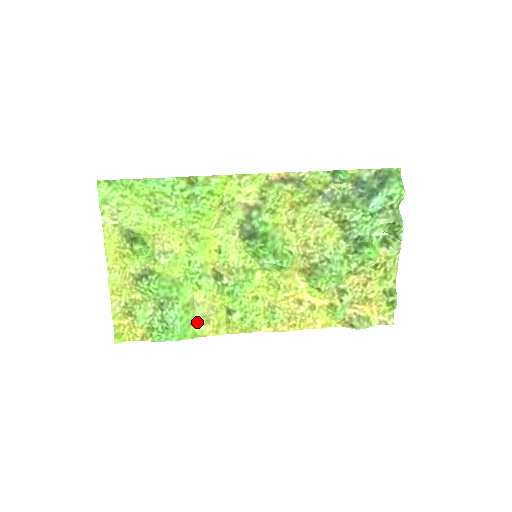
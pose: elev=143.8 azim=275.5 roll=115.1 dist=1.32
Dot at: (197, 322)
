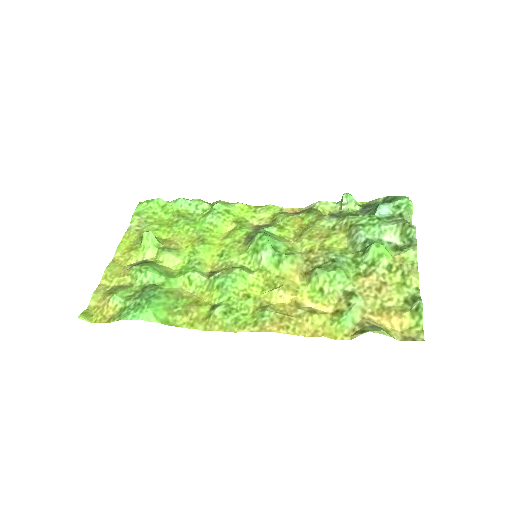
Dot at: (174, 311)
